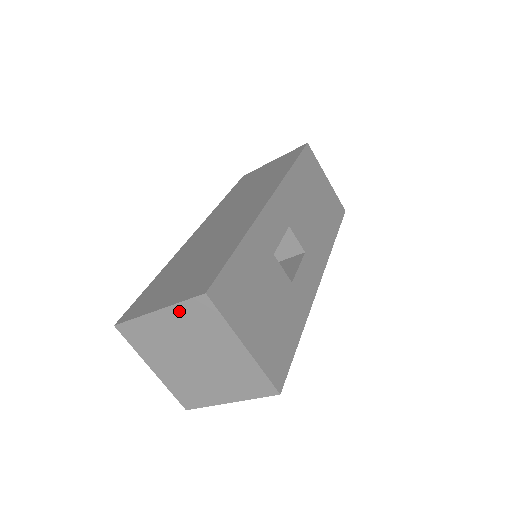
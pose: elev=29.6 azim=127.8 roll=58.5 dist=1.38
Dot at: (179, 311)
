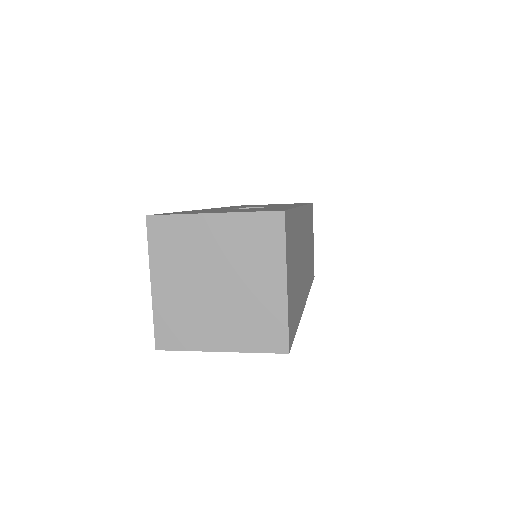
Dot at: (157, 258)
